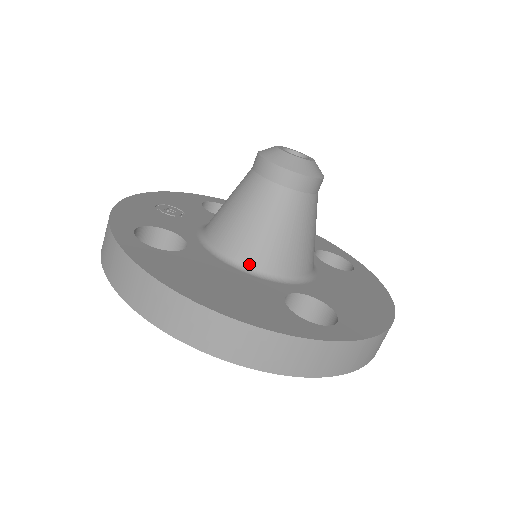
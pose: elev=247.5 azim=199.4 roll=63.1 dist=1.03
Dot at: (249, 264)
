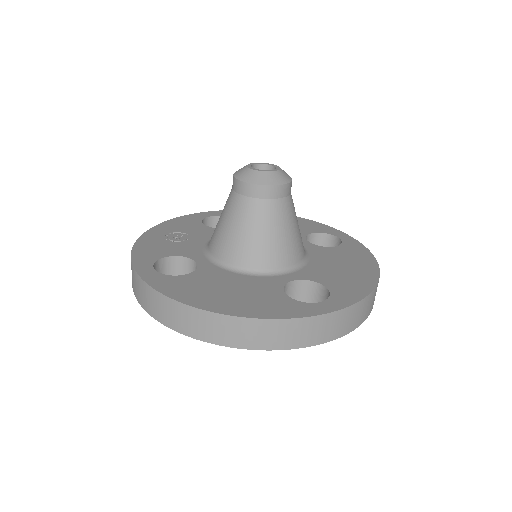
Dot at: (250, 267)
